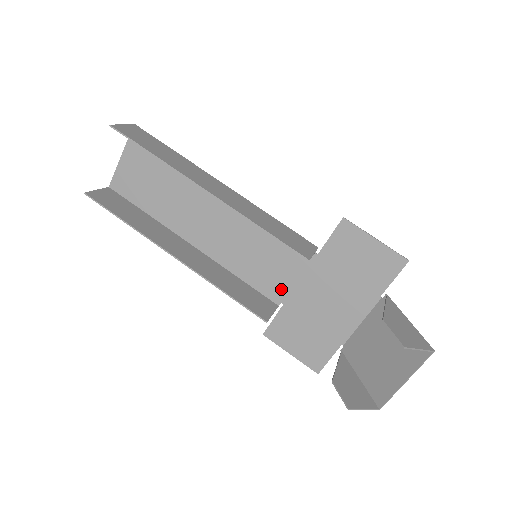
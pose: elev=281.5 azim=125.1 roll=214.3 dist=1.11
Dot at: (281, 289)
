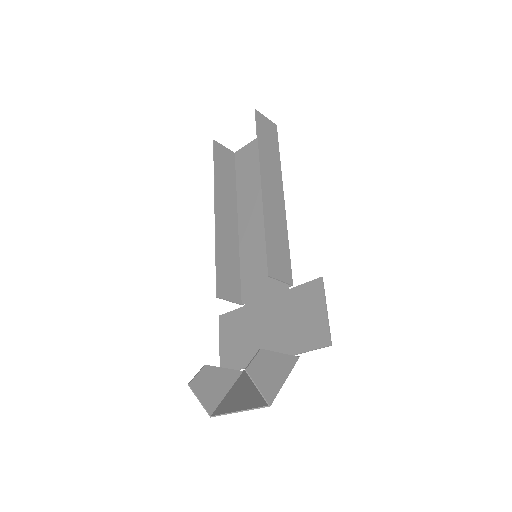
Dot at: (252, 294)
